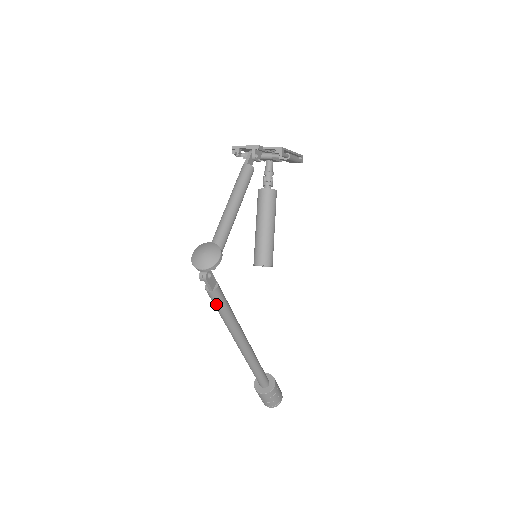
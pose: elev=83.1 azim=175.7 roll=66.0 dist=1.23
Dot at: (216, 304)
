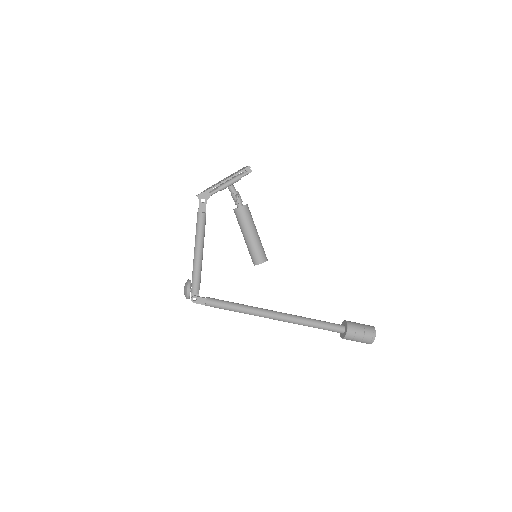
Dot at: (219, 308)
